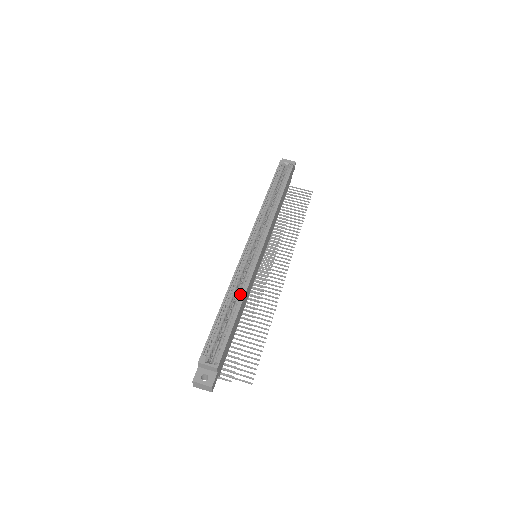
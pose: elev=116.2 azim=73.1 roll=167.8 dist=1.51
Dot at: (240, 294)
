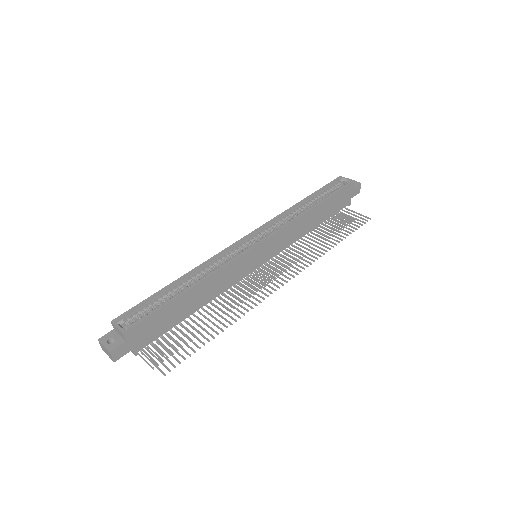
Dot at: (202, 277)
